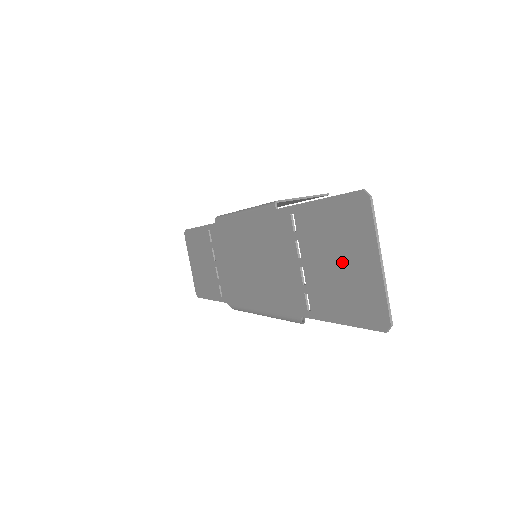
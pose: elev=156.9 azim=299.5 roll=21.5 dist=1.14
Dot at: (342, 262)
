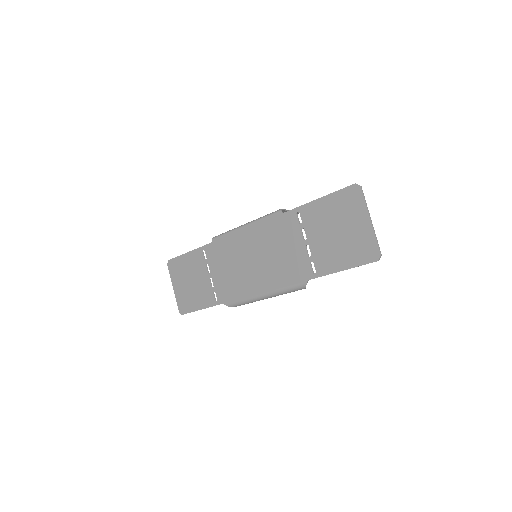
Dot at: (342, 230)
